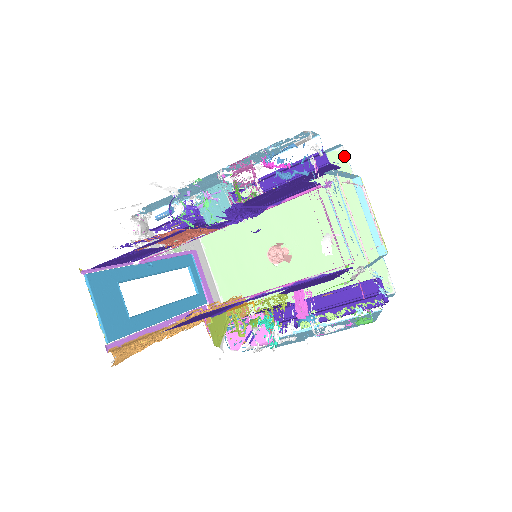
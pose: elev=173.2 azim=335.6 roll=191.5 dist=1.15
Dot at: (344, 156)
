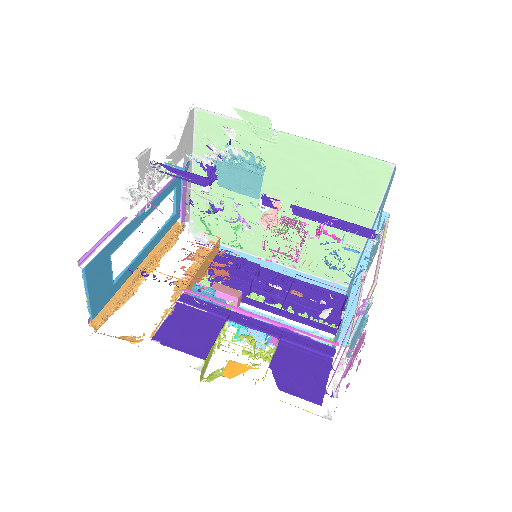
Dot at: (390, 173)
